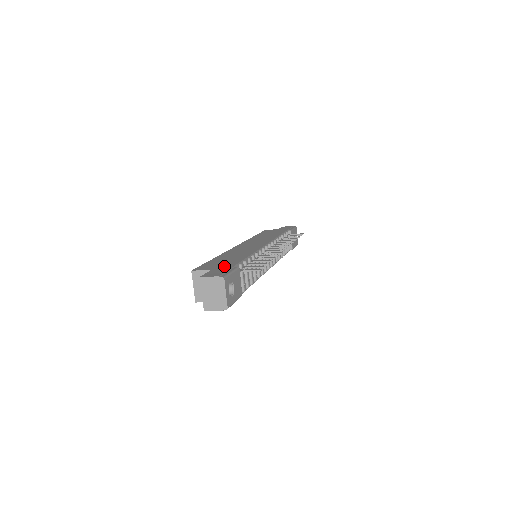
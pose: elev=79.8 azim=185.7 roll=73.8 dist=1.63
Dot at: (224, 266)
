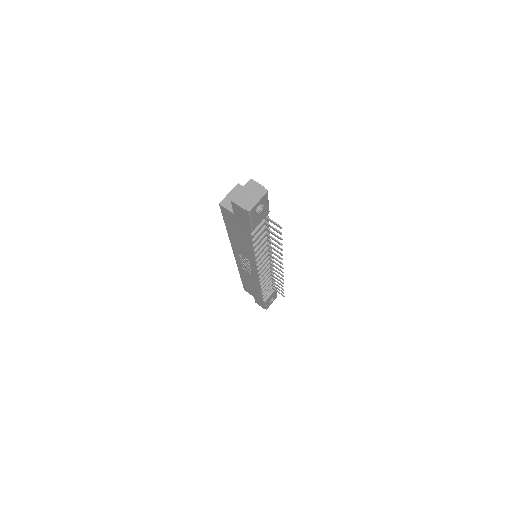
Dot at: occluded
